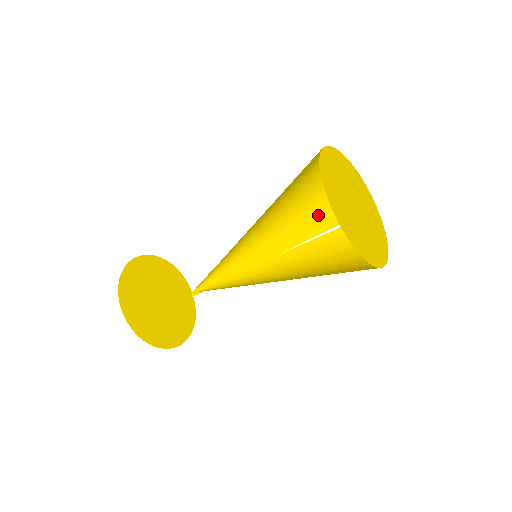
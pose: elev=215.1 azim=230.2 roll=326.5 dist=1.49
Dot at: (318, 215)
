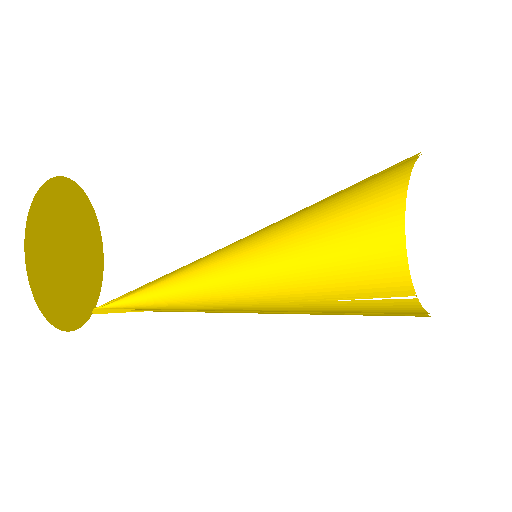
Dot at: (339, 280)
